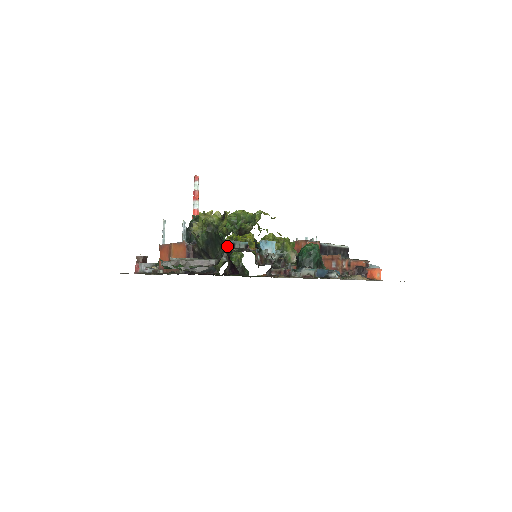
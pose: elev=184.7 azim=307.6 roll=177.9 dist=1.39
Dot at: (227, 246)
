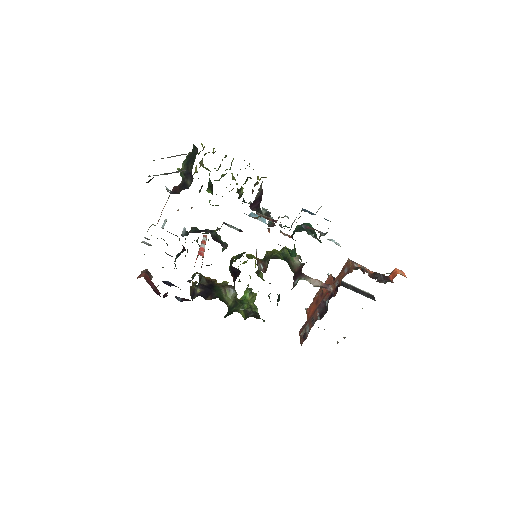
Dot at: occluded
